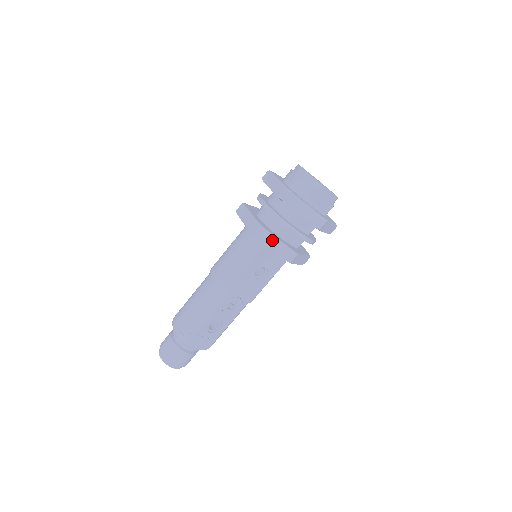
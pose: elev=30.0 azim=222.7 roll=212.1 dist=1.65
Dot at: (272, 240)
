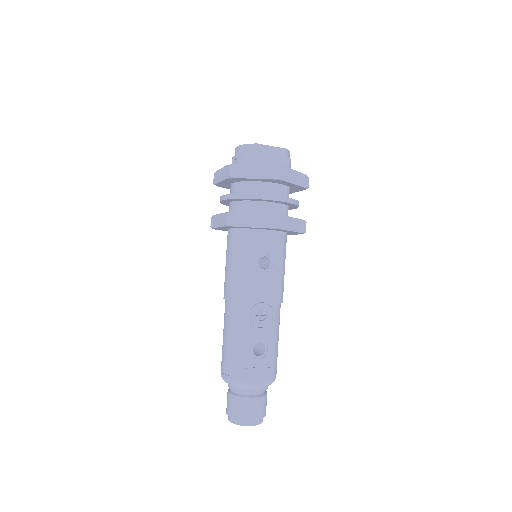
Dot at: (246, 218)
